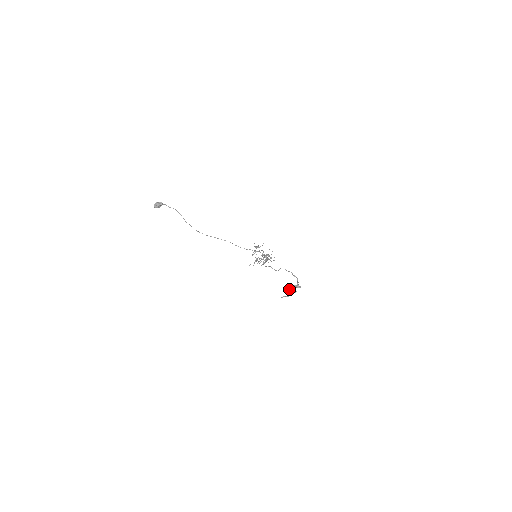
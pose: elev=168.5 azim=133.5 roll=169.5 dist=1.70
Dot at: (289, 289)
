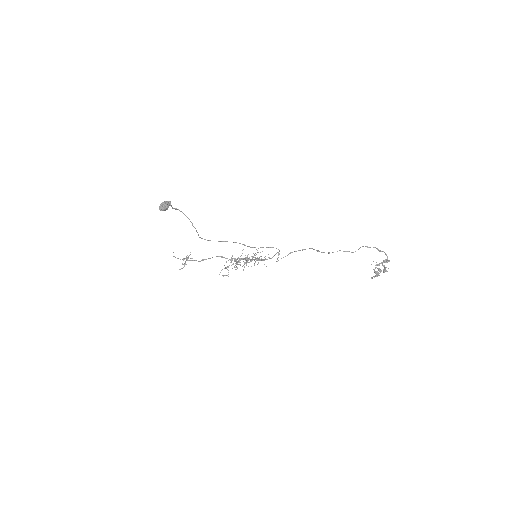
Dot at: occluded
